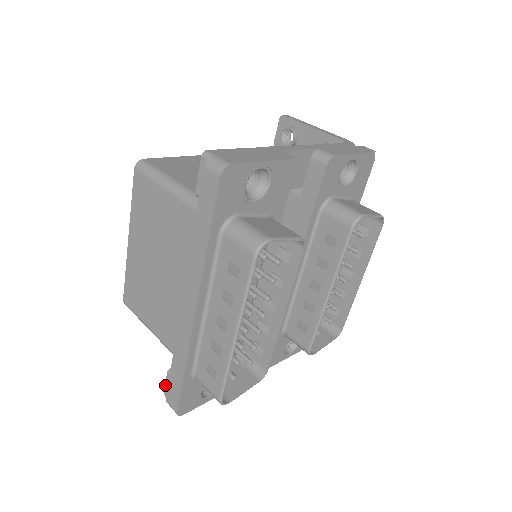
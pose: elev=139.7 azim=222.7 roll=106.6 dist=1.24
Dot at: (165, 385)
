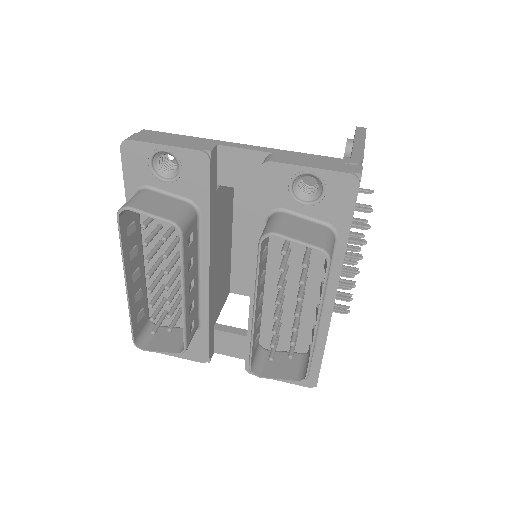
Dot at: occluded
